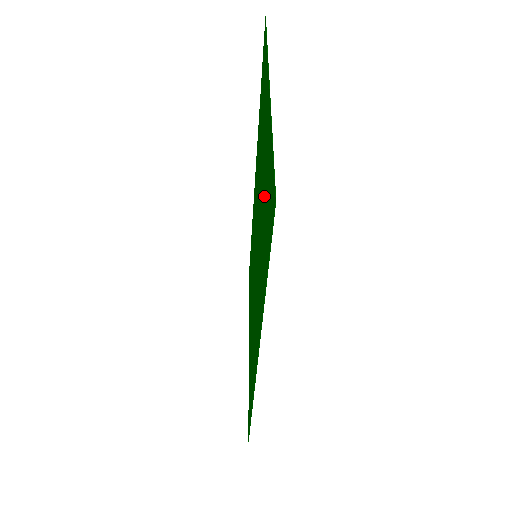
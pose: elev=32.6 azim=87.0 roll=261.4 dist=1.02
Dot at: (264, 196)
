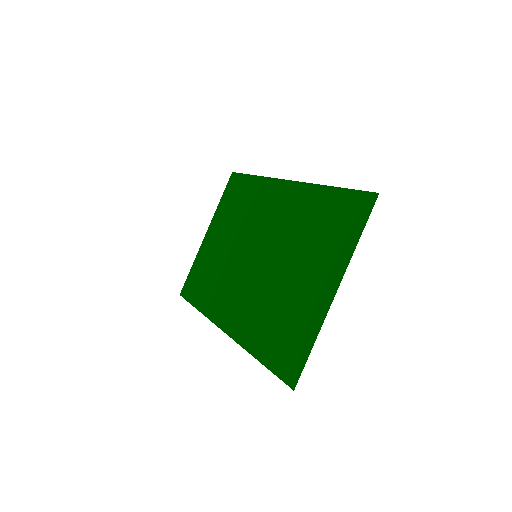
Dot at: (289, 310)
